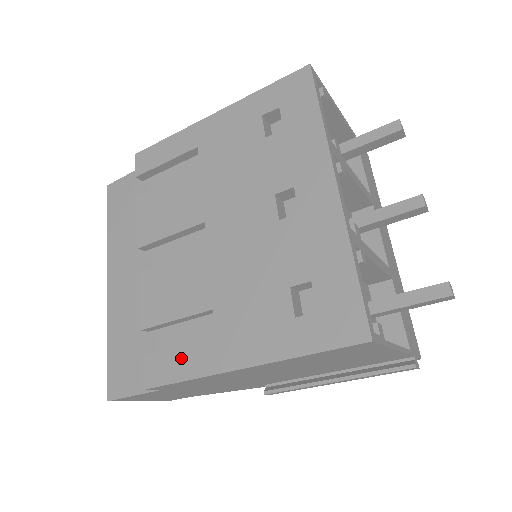
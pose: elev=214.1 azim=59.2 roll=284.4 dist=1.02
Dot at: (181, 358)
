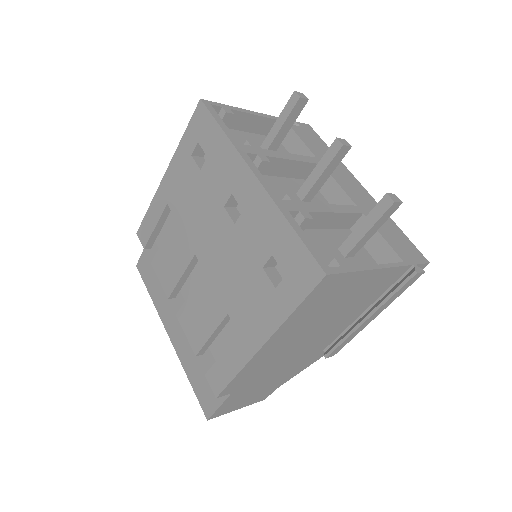
Dot at: (226, 361)
